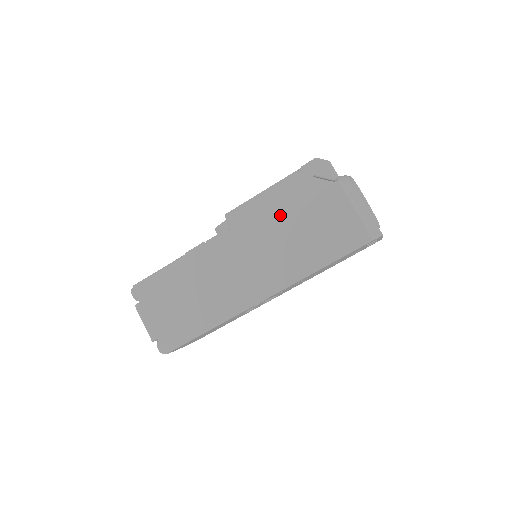
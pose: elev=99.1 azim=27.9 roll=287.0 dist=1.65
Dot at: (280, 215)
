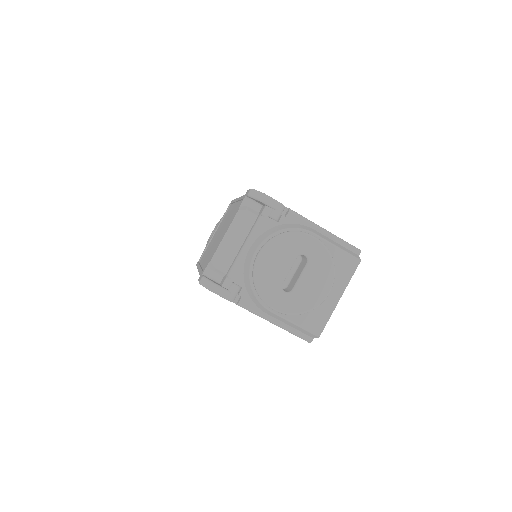
Dot at: occluded
